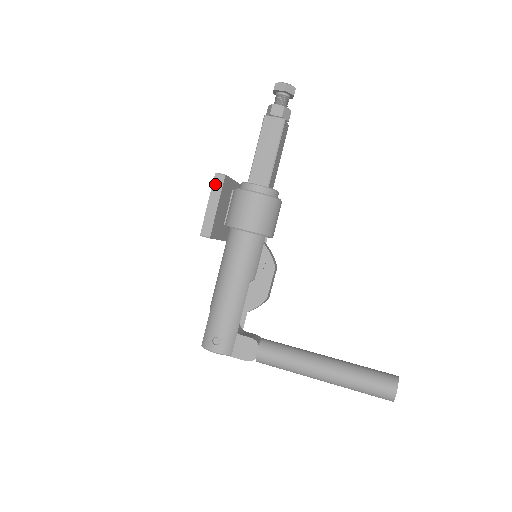
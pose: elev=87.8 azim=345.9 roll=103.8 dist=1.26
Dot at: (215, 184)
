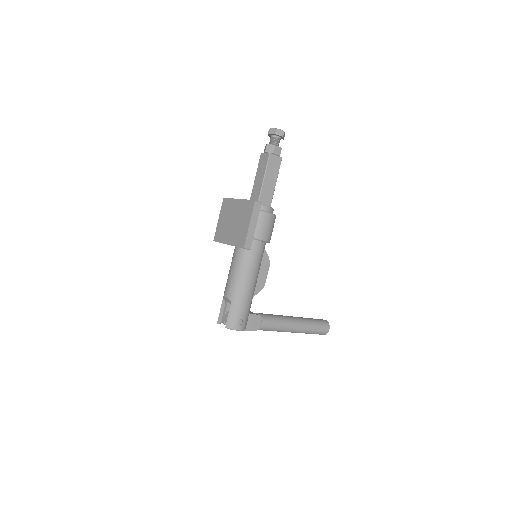
Dot at: (255, 209)
